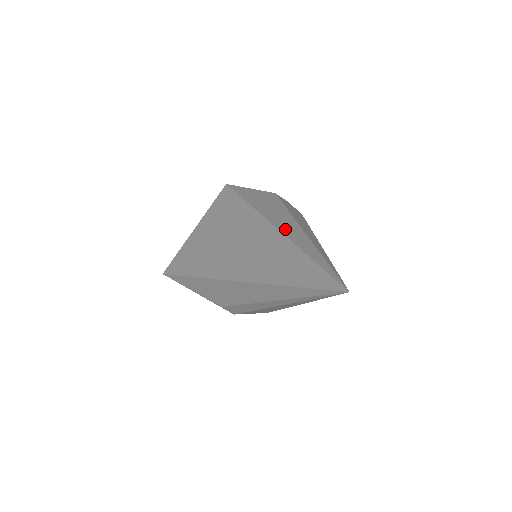
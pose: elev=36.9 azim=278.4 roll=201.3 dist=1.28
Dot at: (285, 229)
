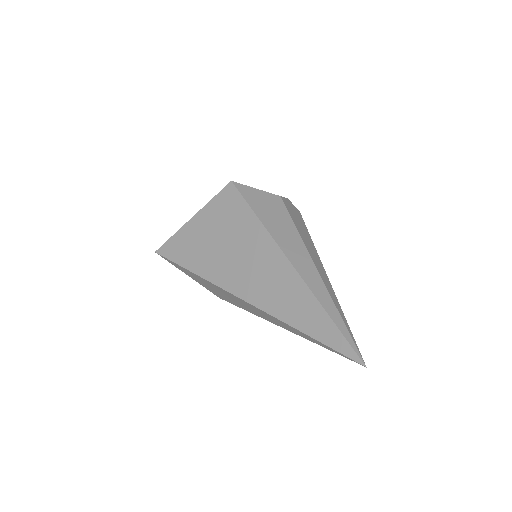
Dot at: (302, 269)
